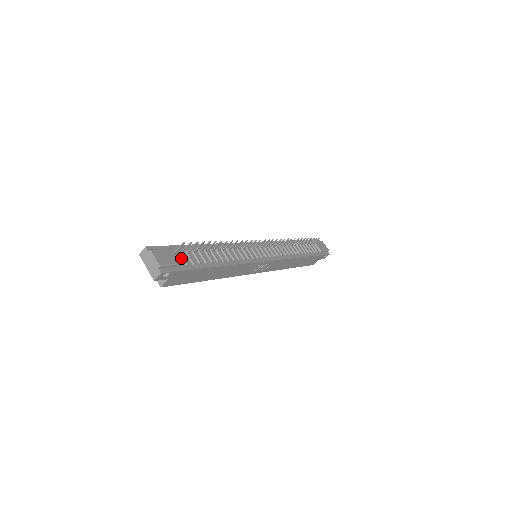
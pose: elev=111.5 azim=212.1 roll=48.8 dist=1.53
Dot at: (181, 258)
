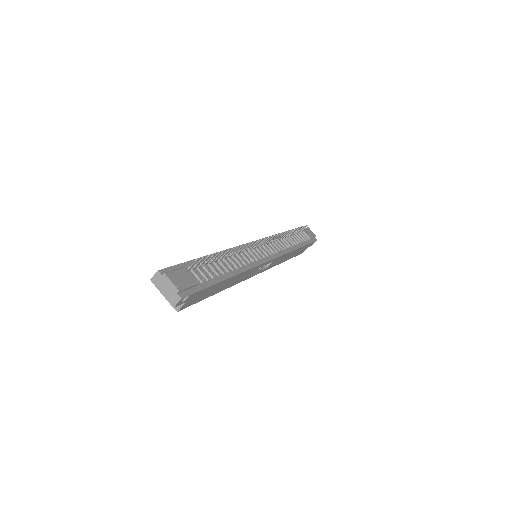
Dot at: (194, 276)
